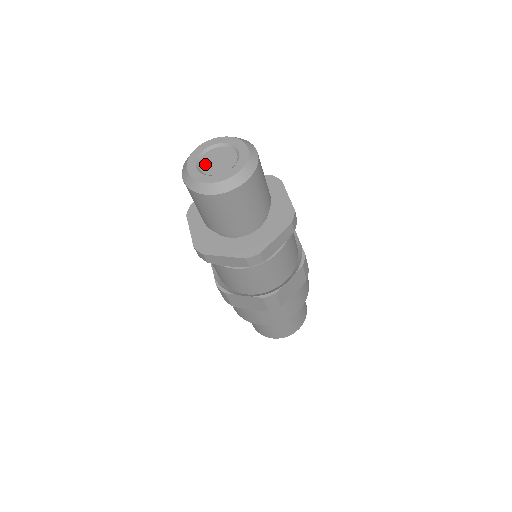
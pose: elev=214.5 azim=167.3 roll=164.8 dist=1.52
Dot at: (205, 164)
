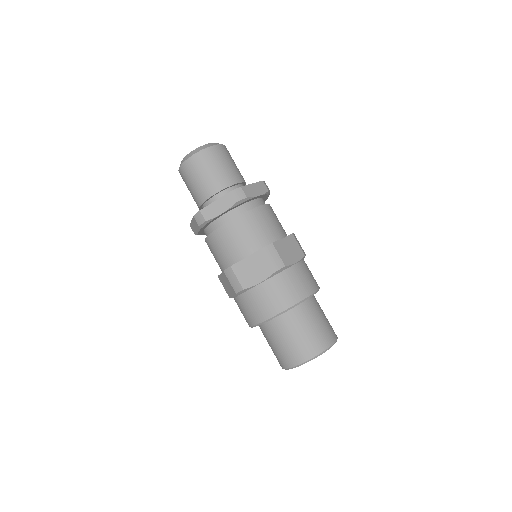
Dot at: occluded
